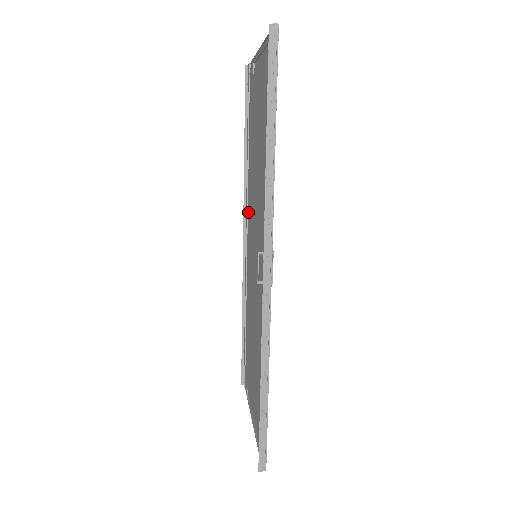
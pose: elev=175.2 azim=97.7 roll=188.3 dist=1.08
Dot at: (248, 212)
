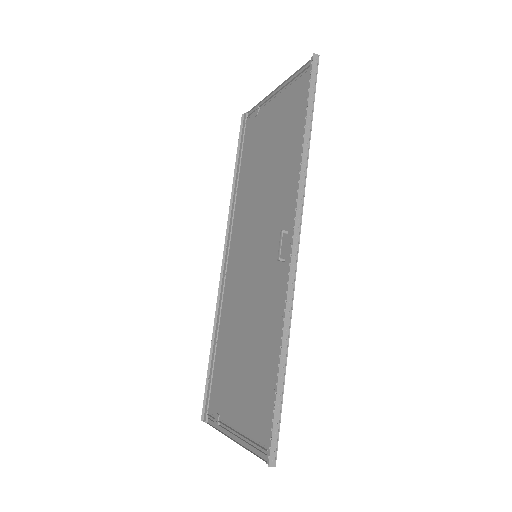
Dot at: (233, 232)
